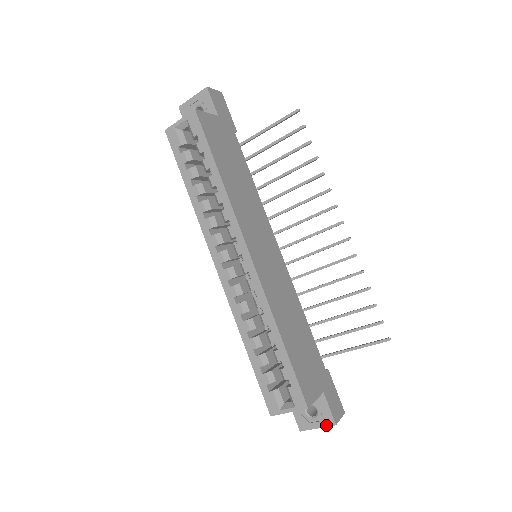
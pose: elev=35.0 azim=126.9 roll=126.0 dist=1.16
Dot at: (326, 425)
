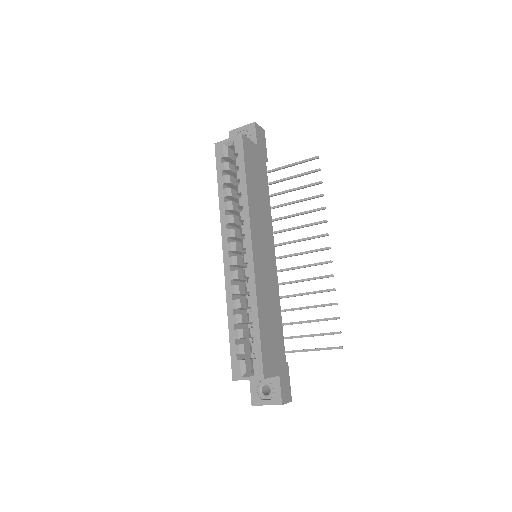
Dot at: (274, 404)
